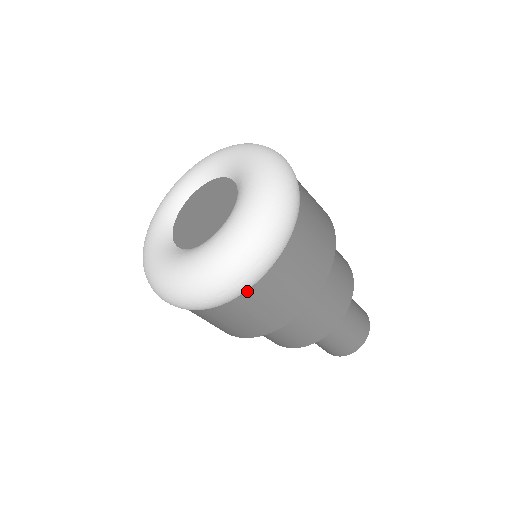
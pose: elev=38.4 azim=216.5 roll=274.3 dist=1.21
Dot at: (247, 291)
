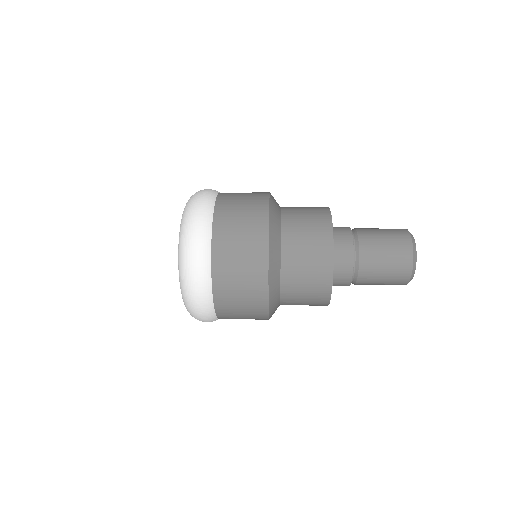
Dot at: (214, 301)
